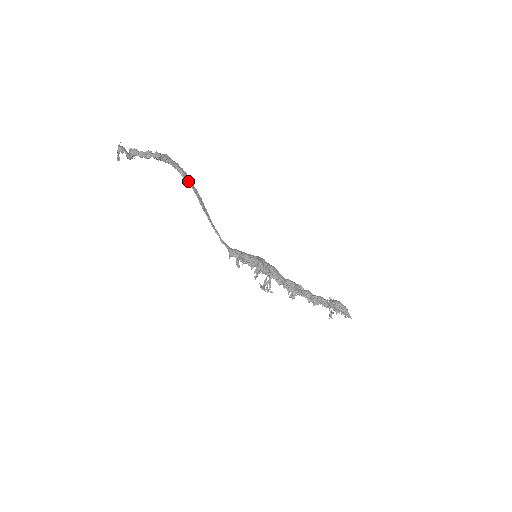
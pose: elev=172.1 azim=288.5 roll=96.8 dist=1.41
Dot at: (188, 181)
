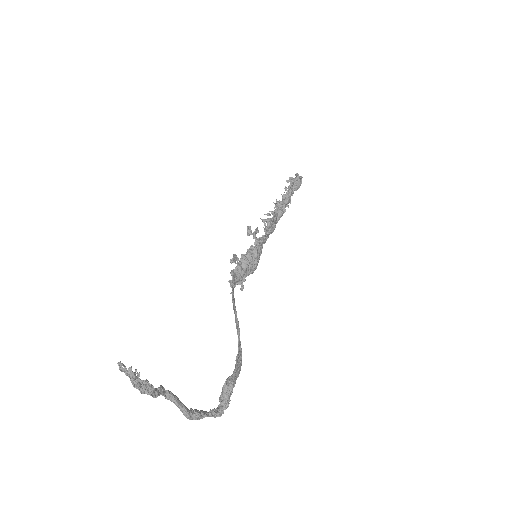
Dot at: (240, 353)
